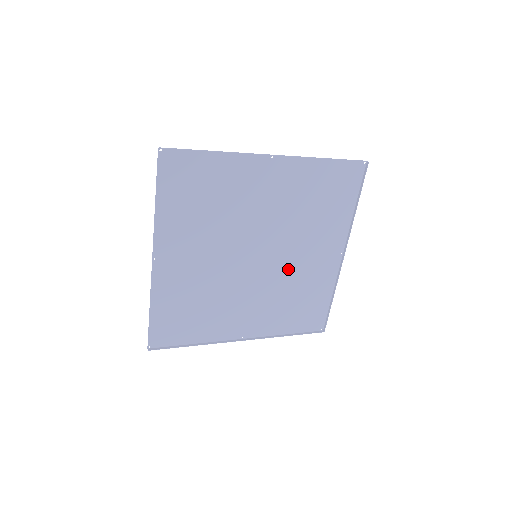
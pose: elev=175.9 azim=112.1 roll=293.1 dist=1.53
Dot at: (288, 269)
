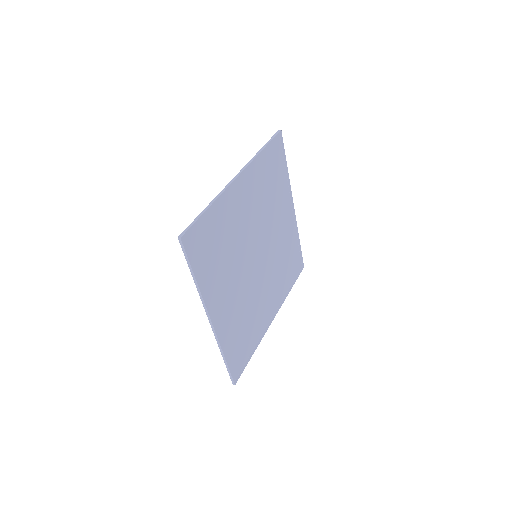
Dot at: (273, 246)
